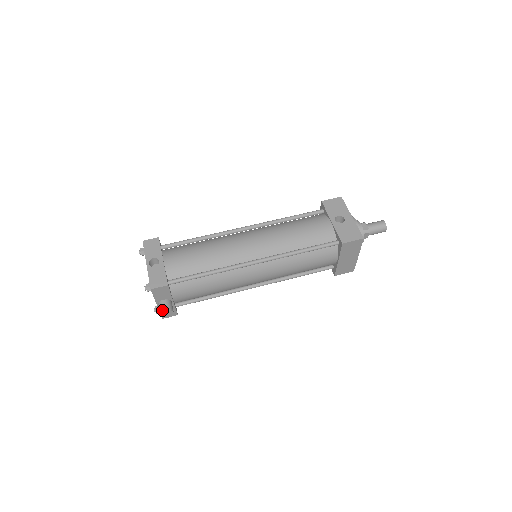
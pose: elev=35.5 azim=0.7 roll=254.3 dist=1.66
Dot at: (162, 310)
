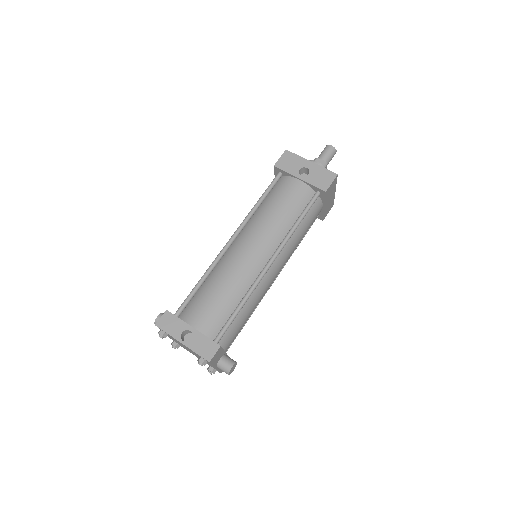
Dot at: (227, 369)
